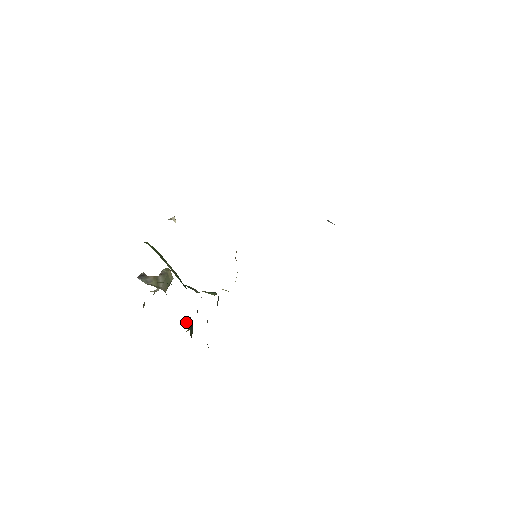
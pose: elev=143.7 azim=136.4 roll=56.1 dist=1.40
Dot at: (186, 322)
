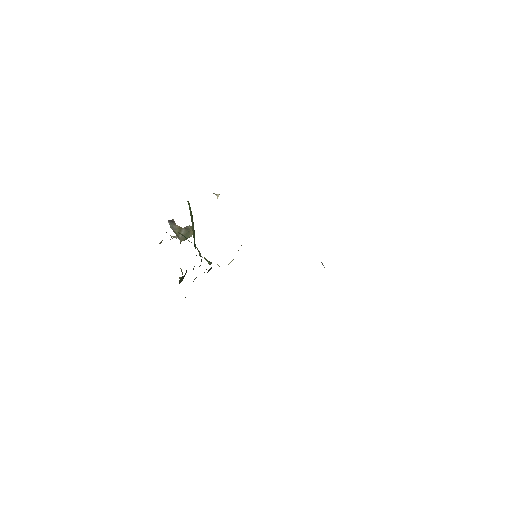
Dot at: (182, 272)
